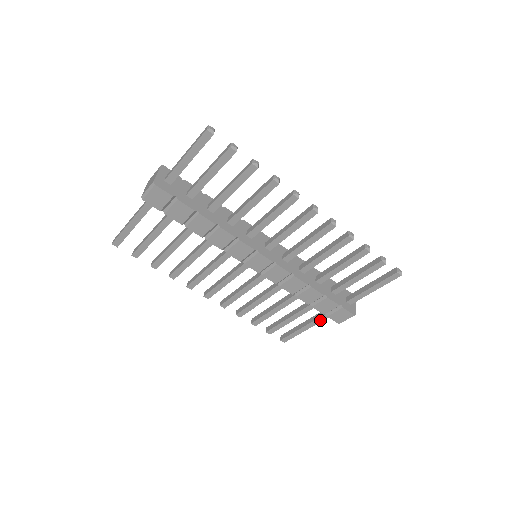
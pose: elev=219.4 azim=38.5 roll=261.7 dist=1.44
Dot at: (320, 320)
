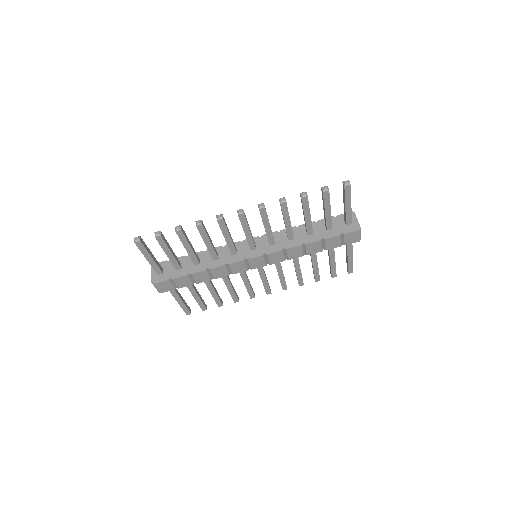
Dot at: (350, 246)
